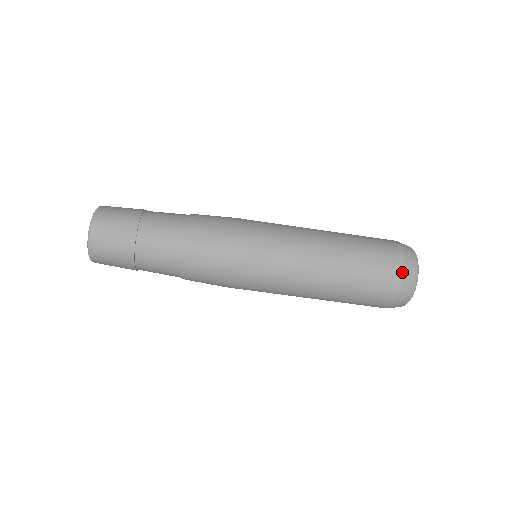
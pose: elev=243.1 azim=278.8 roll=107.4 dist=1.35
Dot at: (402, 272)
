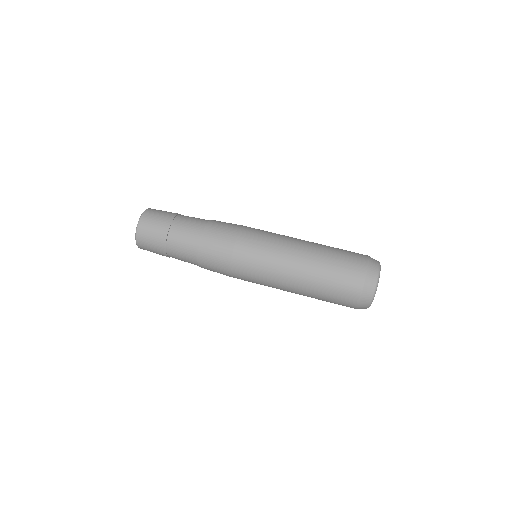
Dot at: (367, 257)
